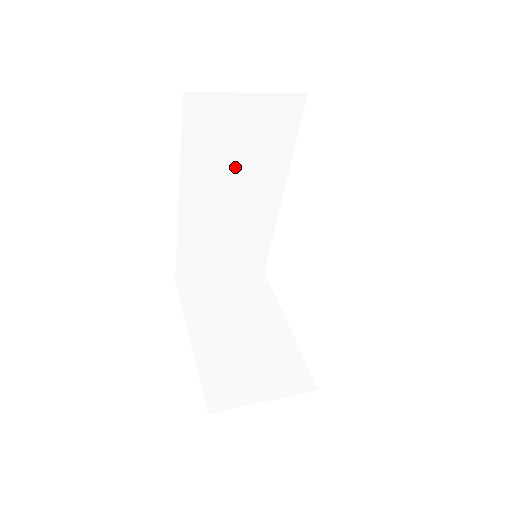
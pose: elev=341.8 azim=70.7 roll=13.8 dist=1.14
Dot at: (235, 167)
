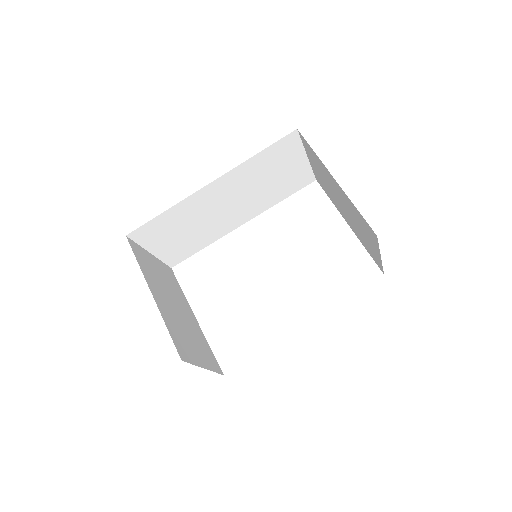
Dot at: (255, 187)
